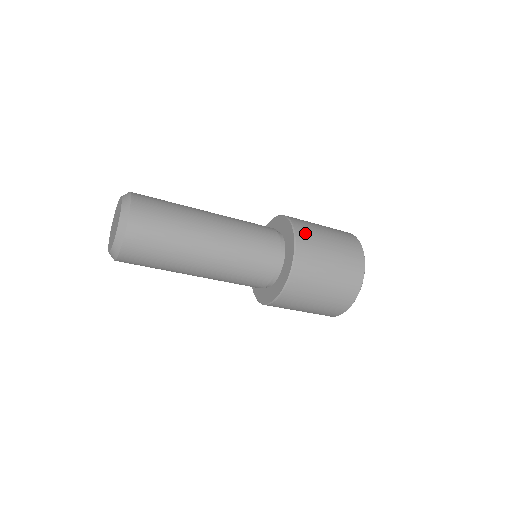
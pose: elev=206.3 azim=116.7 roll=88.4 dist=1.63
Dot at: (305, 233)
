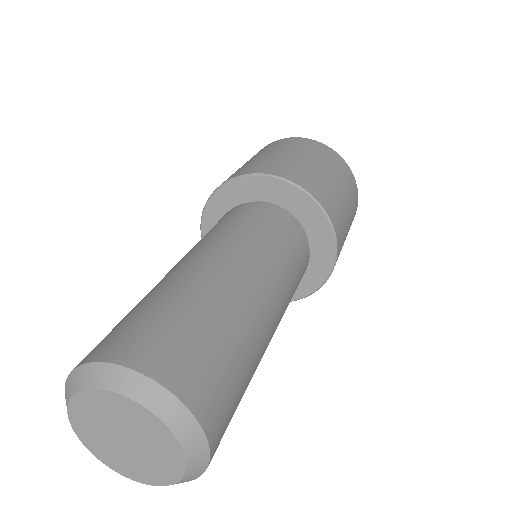
Dot at: occluded
